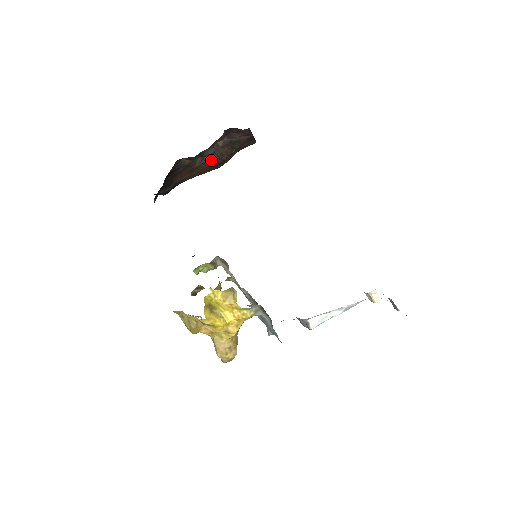
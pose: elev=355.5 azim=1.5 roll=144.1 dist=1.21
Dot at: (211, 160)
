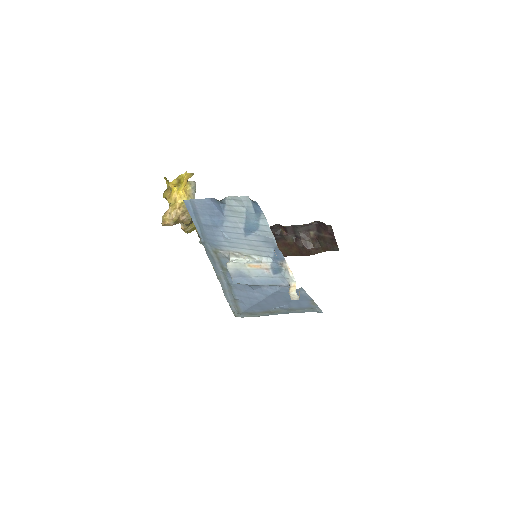
Dot at: (300, 243)
